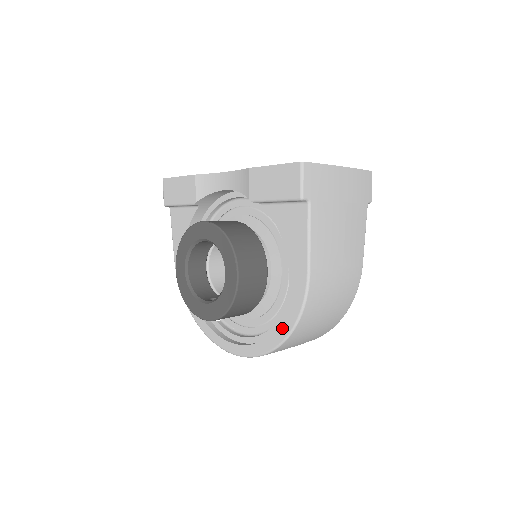
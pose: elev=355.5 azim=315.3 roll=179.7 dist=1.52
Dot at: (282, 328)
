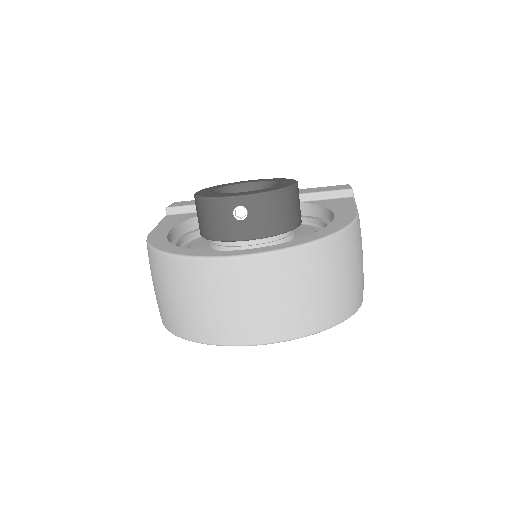
Dot at: (325, 231)
